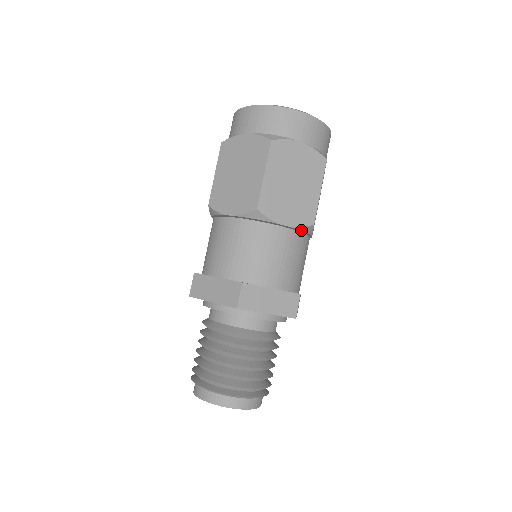
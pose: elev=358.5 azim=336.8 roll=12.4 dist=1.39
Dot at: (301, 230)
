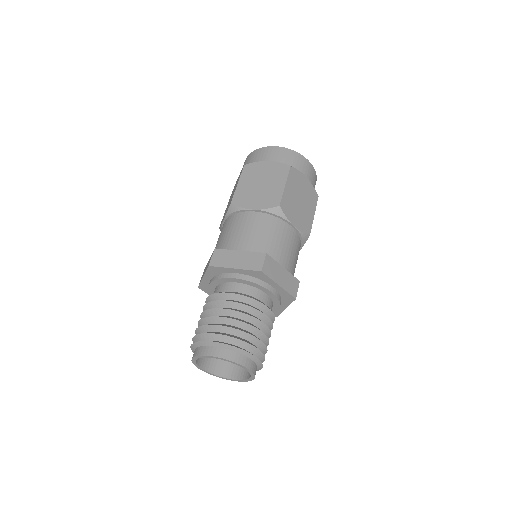
Dot at: (270, 212)
